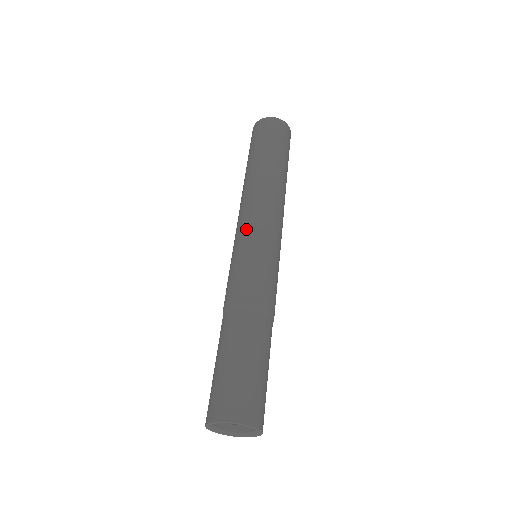
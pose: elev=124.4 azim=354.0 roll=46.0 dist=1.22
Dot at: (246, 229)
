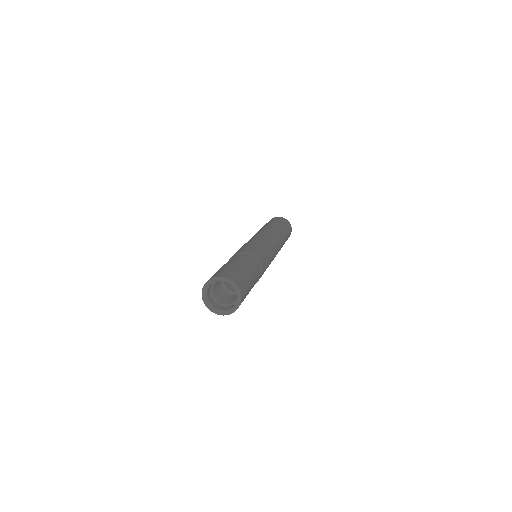
Dot at: occluded
